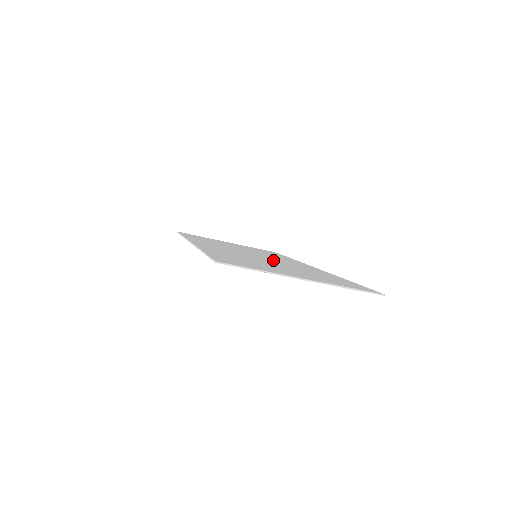
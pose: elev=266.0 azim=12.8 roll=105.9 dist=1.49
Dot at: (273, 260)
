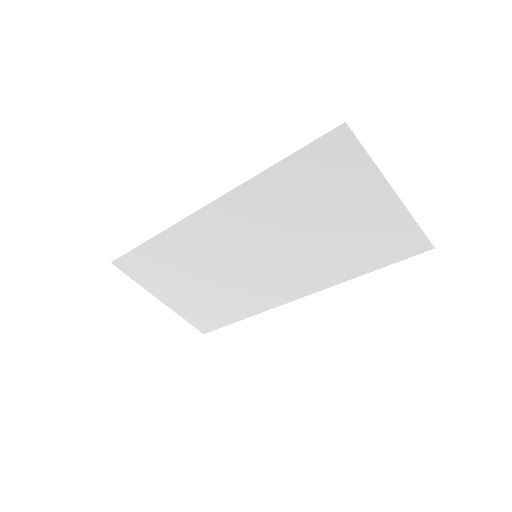
Dot at: (281, 256)
